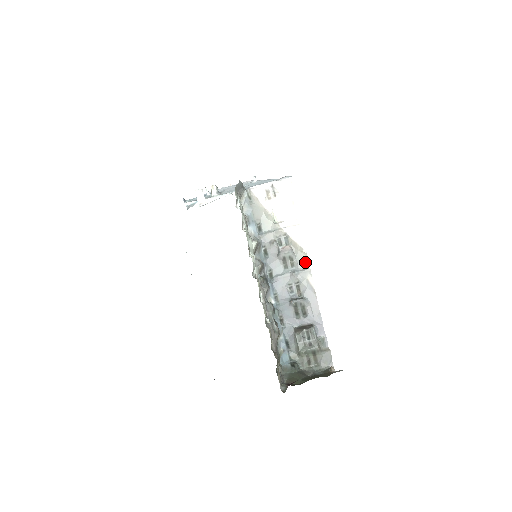
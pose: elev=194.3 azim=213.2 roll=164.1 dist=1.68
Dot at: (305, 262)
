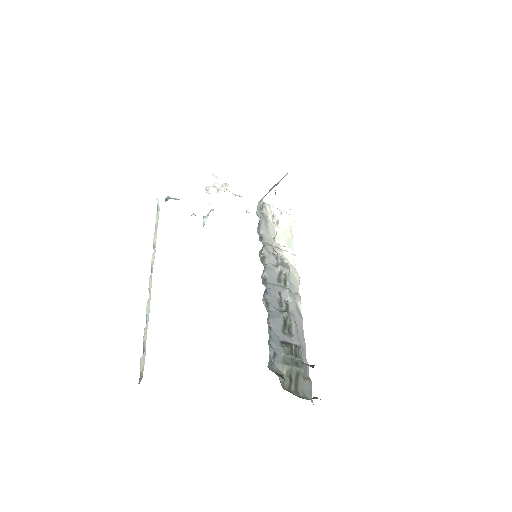
Dot at: (296, 287)
